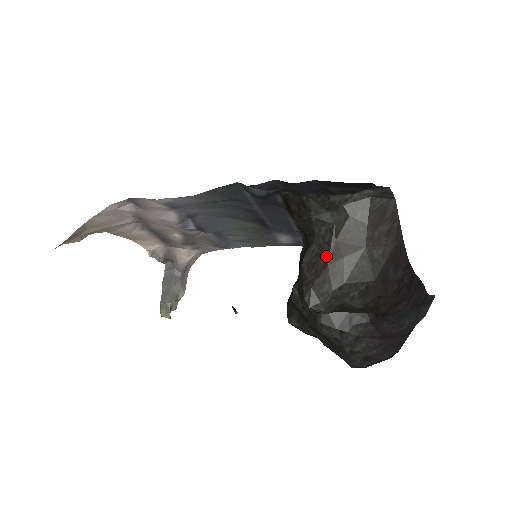
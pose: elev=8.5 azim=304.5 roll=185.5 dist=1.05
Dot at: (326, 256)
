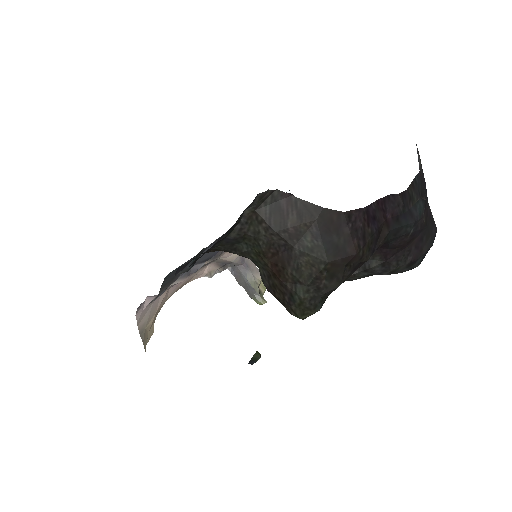
Dot at: (274, 275)
